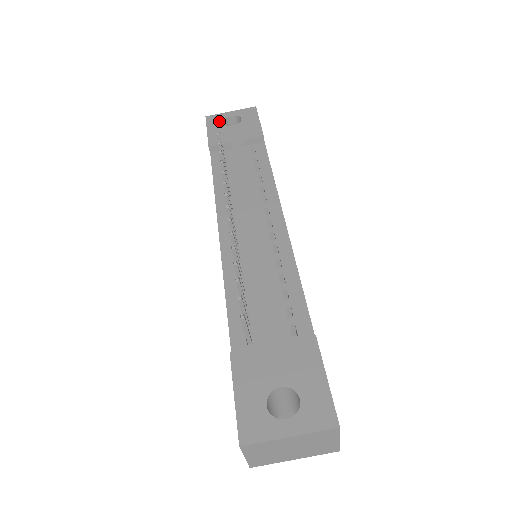
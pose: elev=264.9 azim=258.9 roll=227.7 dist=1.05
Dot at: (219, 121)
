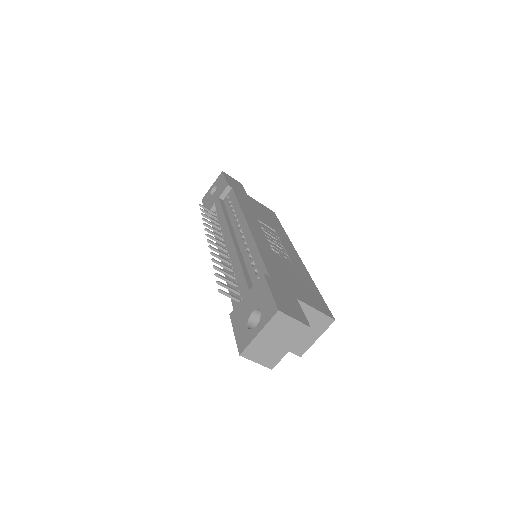
Dot at: (208, 196)
